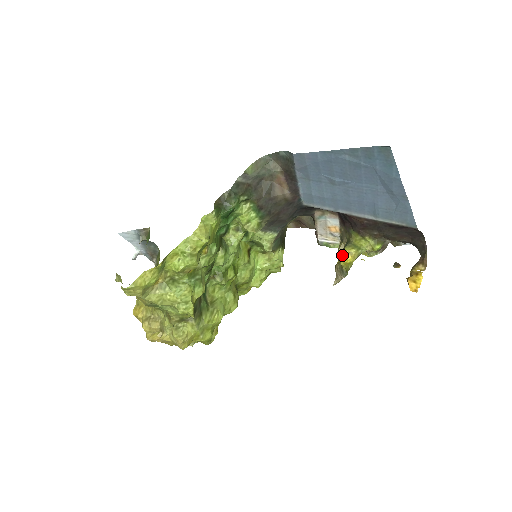
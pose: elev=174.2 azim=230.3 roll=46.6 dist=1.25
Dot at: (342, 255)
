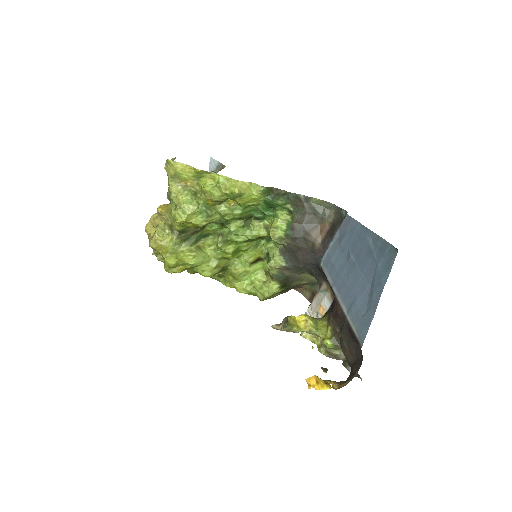
Dot at: (300, 315)
